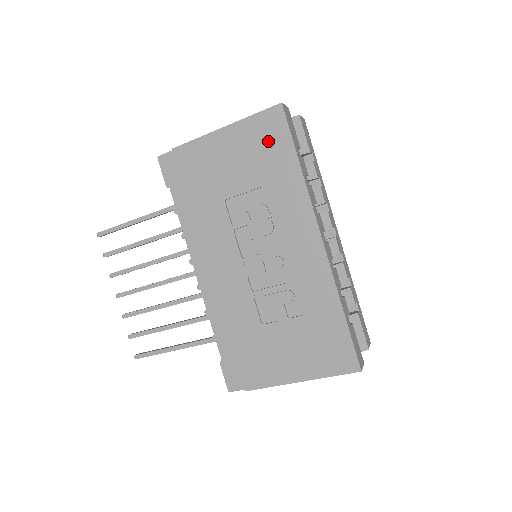
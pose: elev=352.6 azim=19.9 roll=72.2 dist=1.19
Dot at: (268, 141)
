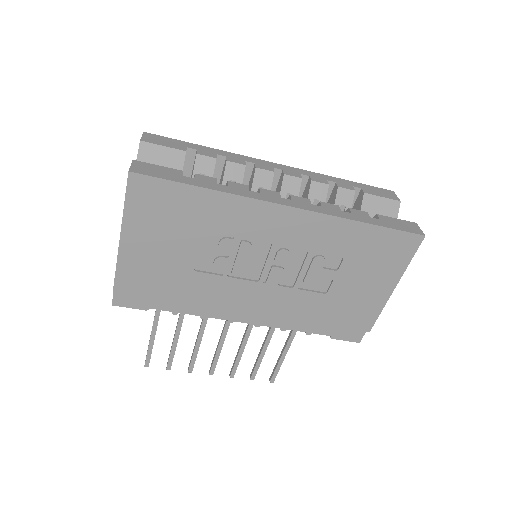
Dot at: (161, 205)
